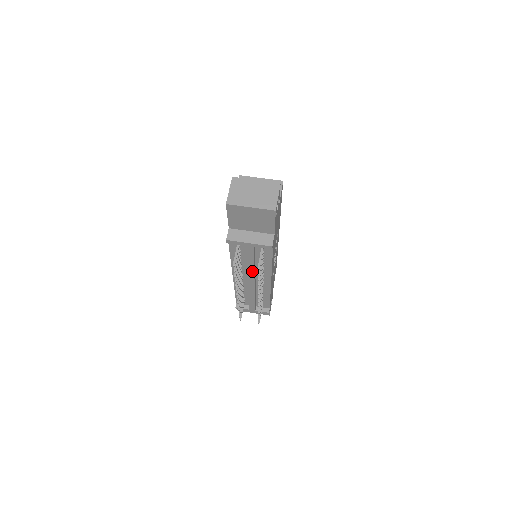
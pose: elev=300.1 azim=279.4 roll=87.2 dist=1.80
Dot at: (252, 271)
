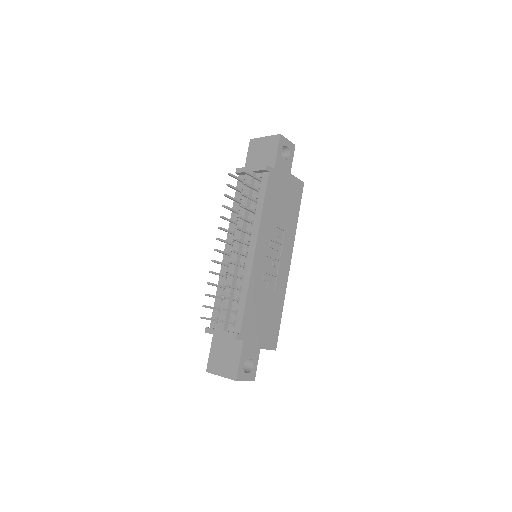
Dot at: (242, 220)
